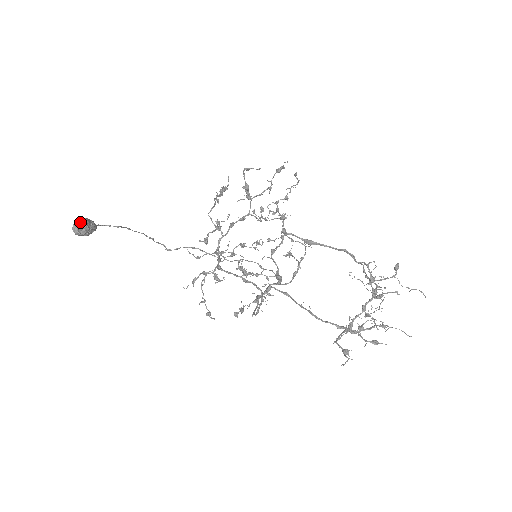
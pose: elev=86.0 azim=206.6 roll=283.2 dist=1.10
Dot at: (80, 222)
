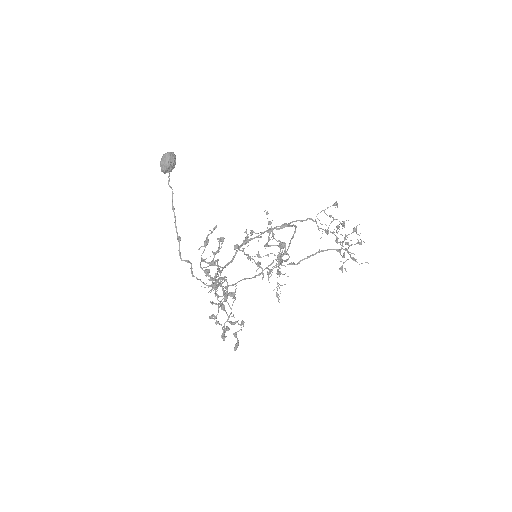
Dot at: occluded
